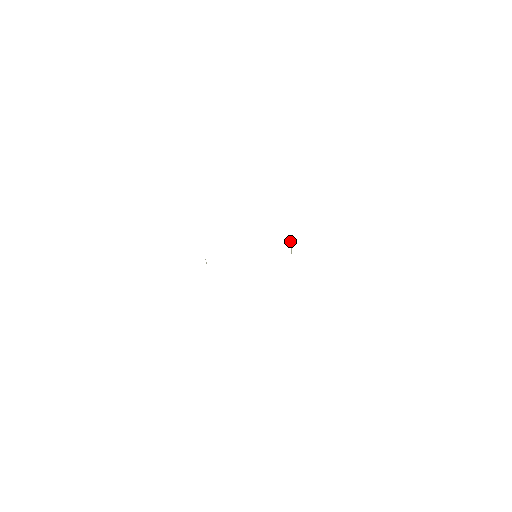
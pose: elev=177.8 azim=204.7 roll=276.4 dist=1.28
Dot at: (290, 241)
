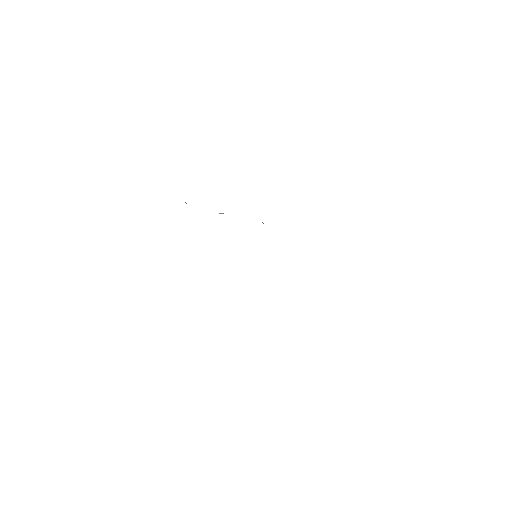
Dot at: occluded
